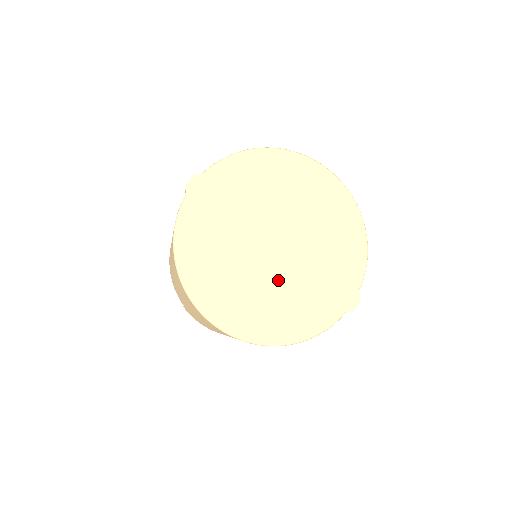
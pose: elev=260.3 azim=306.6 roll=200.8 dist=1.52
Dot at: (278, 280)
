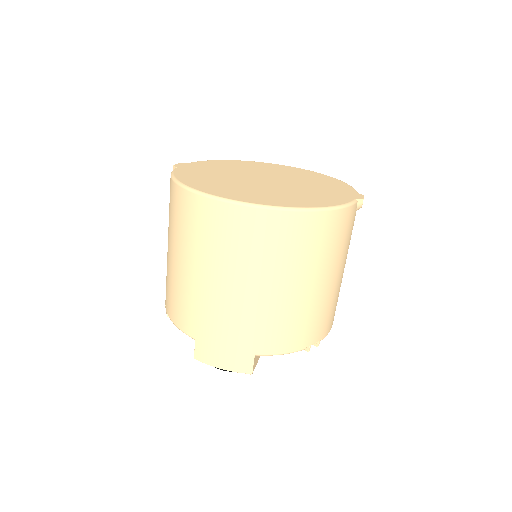
Dot at: (280, 189)
